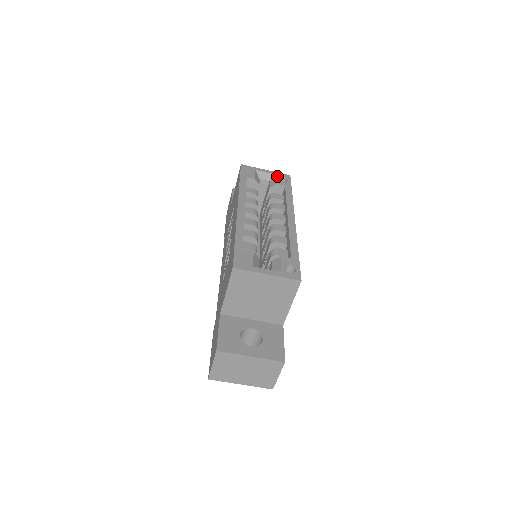
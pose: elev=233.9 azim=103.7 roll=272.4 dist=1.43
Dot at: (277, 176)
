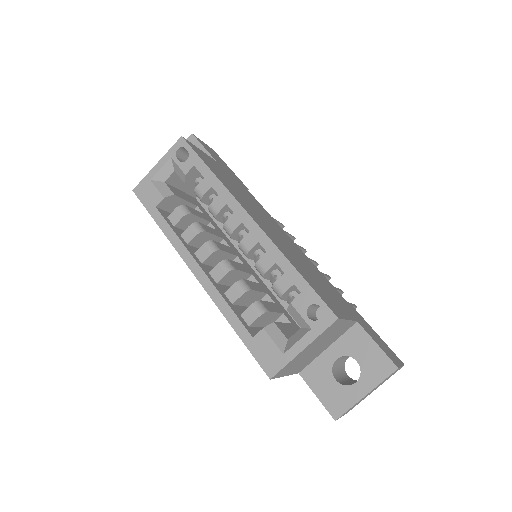
Dot at: (174, 159)
